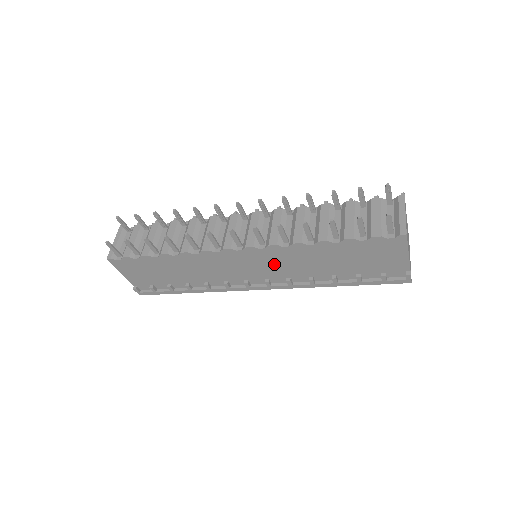
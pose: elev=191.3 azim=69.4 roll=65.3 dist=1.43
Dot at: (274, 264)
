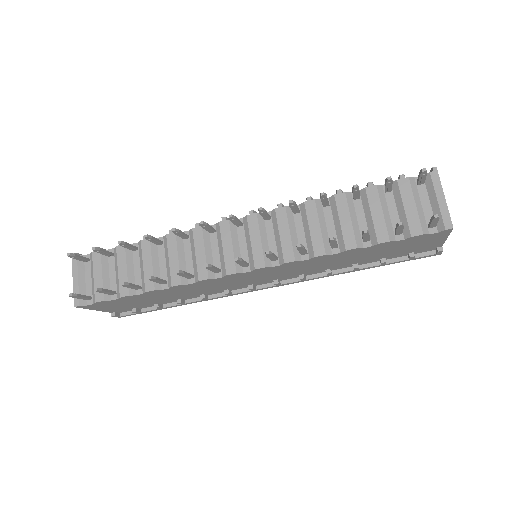
Dot at: (287, 271)
